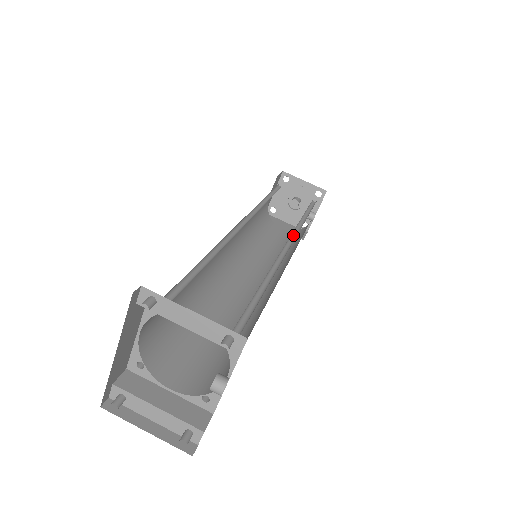
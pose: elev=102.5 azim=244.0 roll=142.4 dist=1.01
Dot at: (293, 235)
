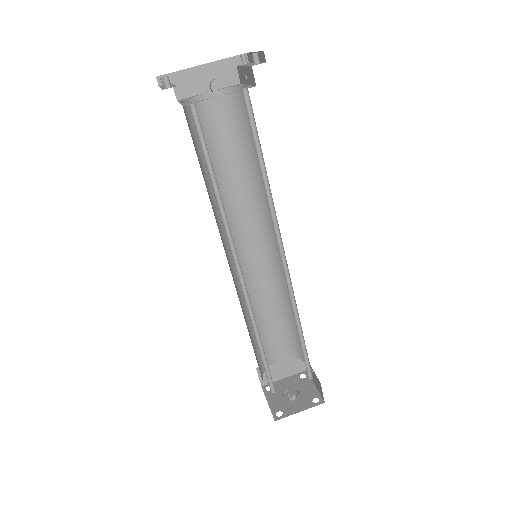
Dot at: (287, 287)
